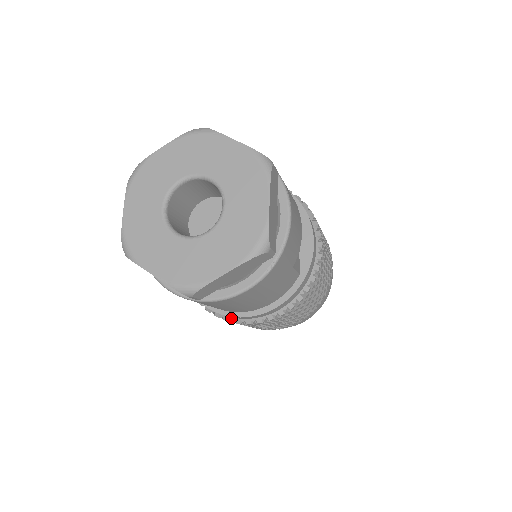
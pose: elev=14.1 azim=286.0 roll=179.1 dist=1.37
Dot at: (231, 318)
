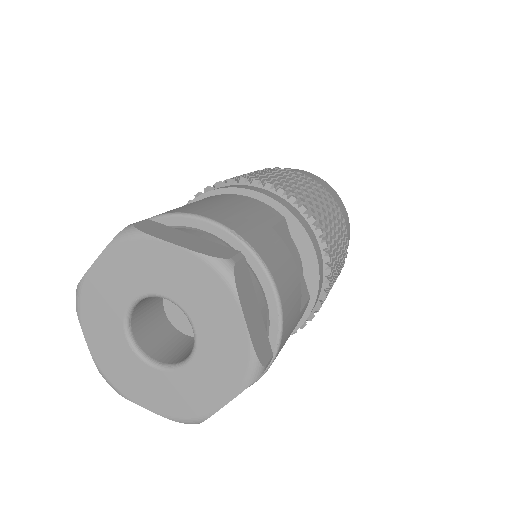
Dot at: occluded
